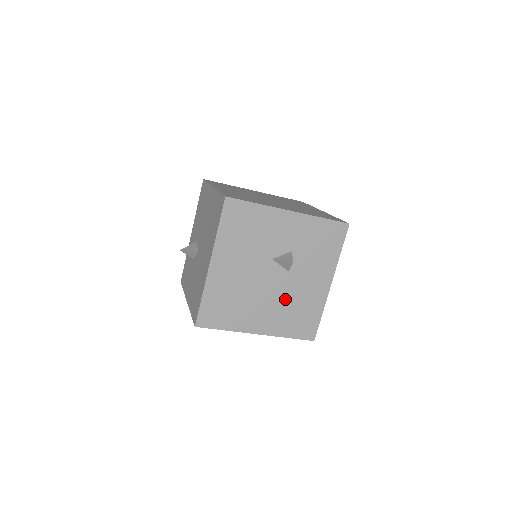
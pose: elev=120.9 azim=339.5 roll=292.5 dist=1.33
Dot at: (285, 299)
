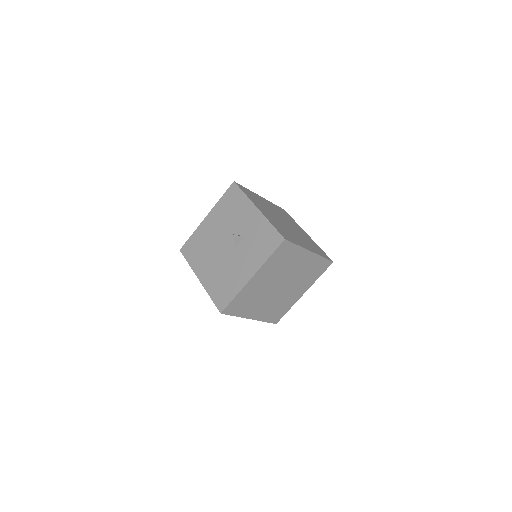
Dot at: (224, 267)
